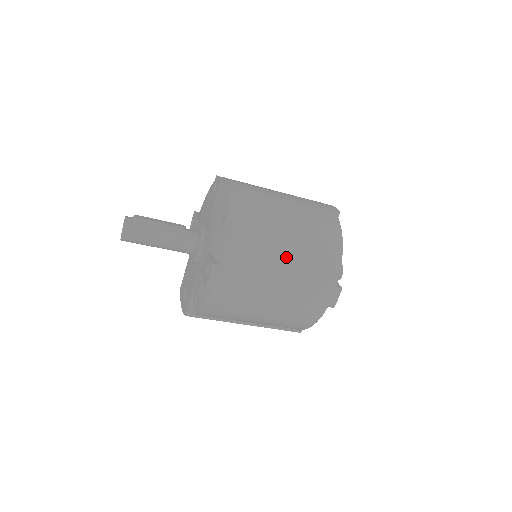
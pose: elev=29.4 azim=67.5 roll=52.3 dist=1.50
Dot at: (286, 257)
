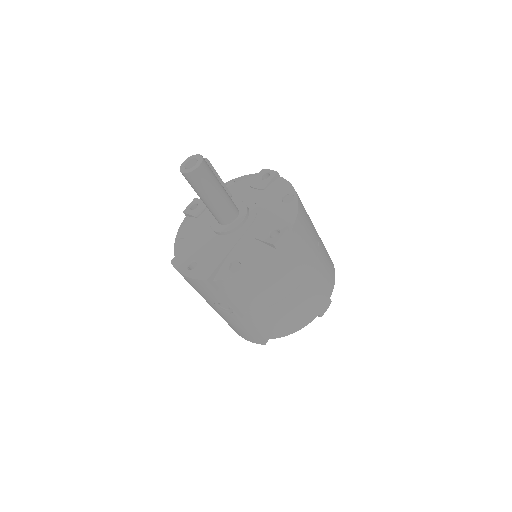
Dot at: (317, 254)
